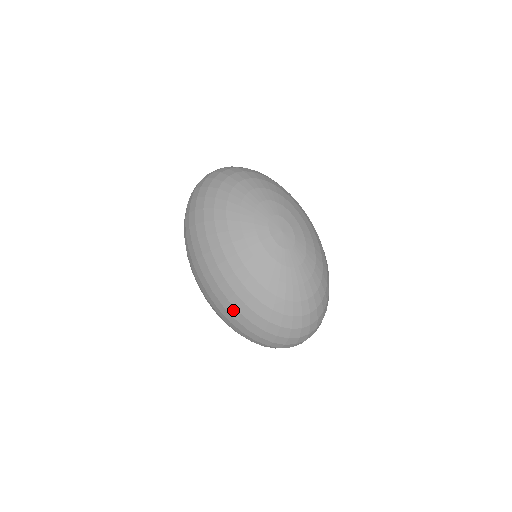
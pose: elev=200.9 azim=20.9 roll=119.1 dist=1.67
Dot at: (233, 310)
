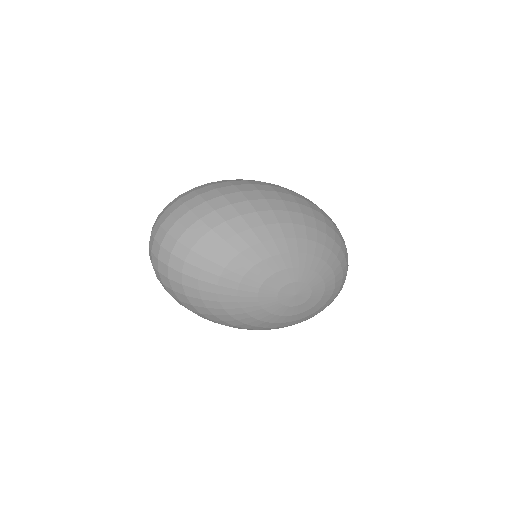
Dot at: occluded
